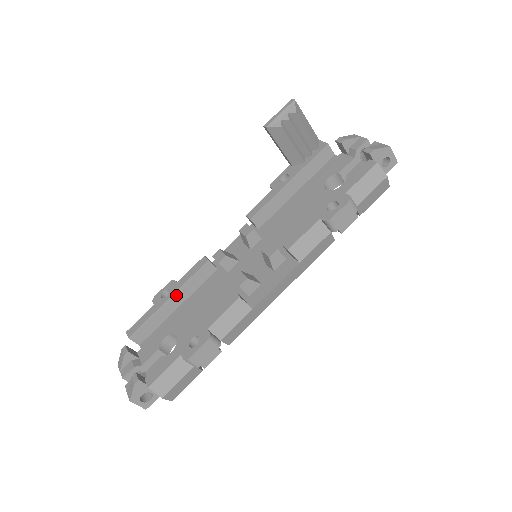
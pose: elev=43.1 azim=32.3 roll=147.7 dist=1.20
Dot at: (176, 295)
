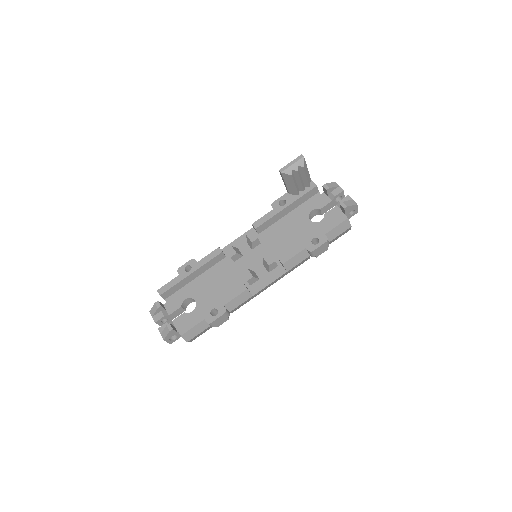
Dot at: (196, 271)
